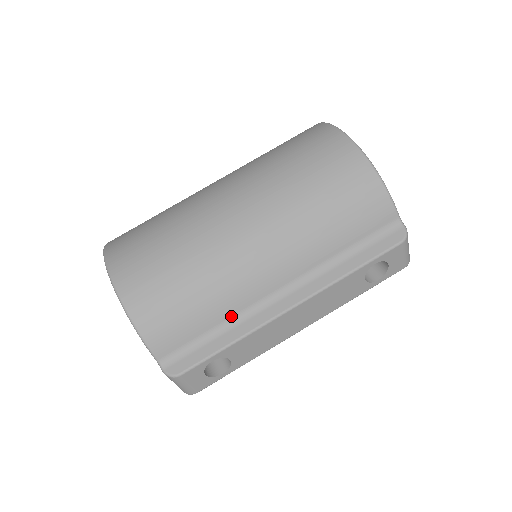
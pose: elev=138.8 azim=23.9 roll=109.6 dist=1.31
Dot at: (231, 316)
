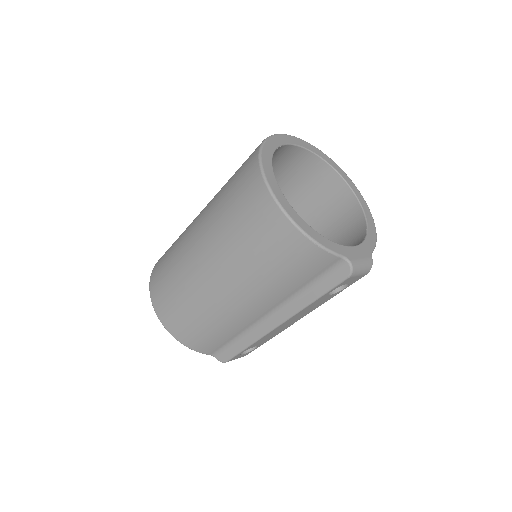
Dot at: (241, 332)
